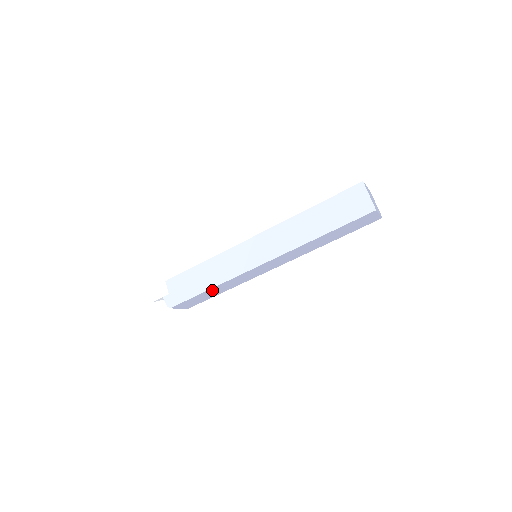
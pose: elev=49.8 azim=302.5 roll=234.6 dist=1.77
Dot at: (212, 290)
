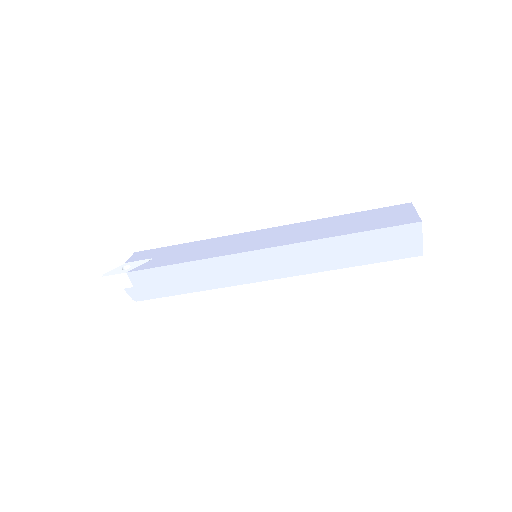
Dot at: occluded
